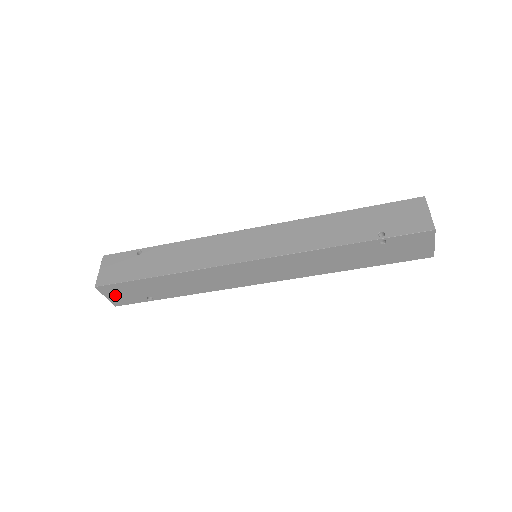
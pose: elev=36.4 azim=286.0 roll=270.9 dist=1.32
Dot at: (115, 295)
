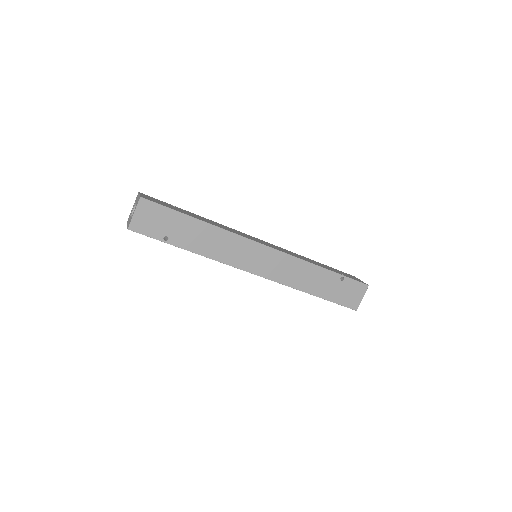
Dot at: (144, 216)
